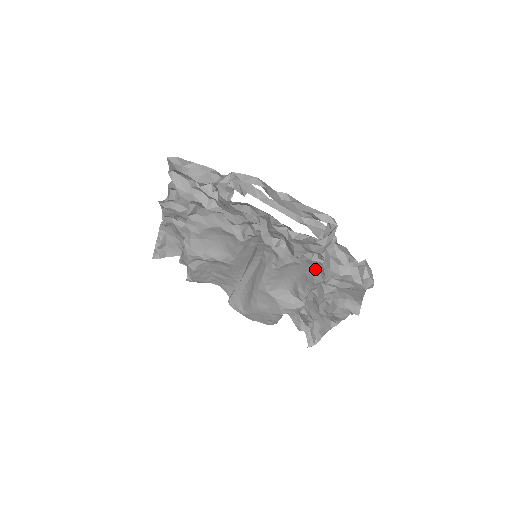
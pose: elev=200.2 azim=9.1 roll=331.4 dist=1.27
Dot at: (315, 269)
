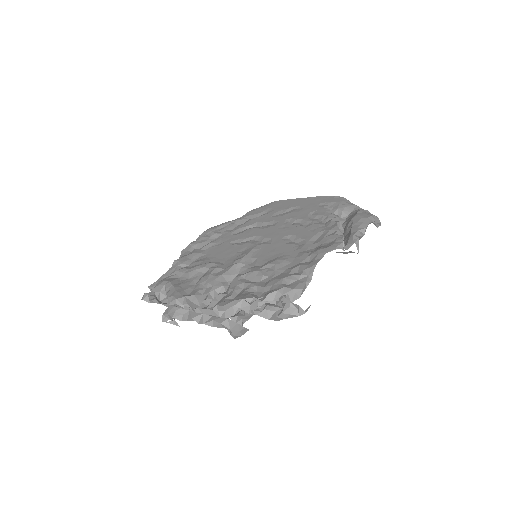
Dot at: occluded
